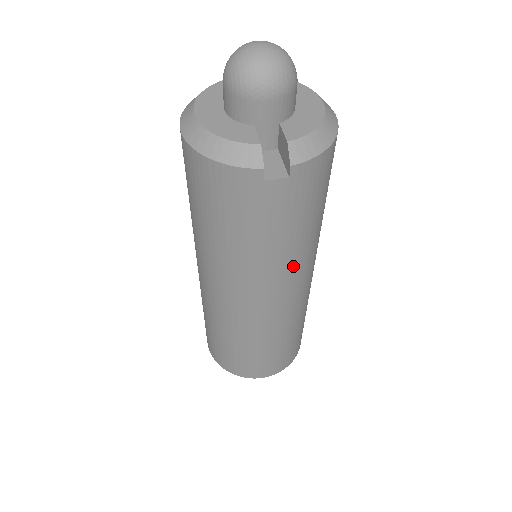
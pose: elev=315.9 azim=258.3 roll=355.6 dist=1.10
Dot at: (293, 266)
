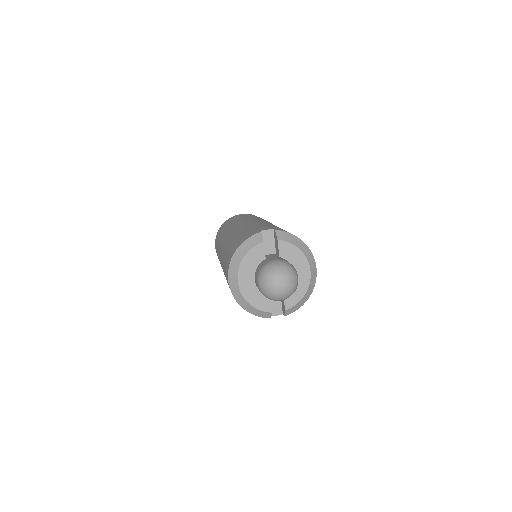
Dot at: occluded
